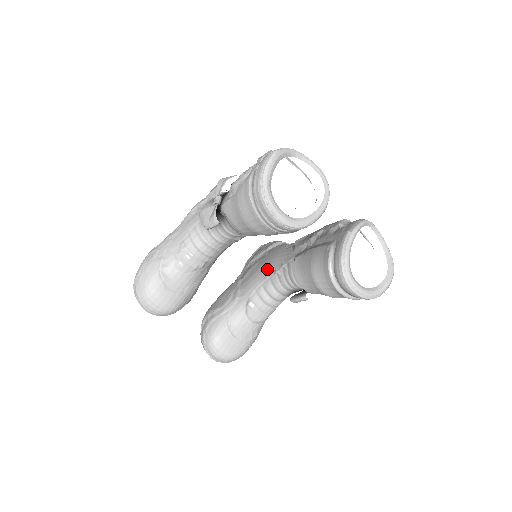
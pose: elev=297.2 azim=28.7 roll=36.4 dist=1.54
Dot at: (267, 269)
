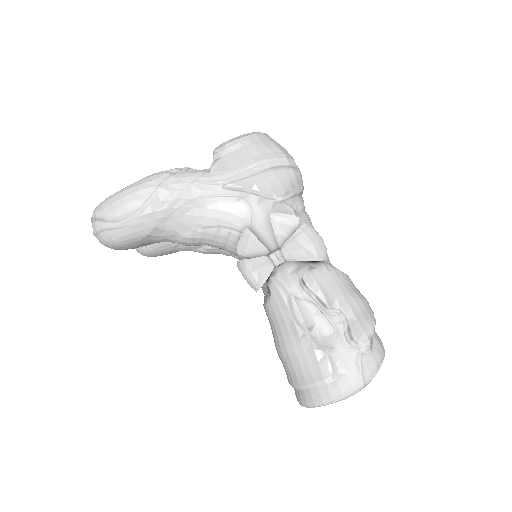
Dot at: occluded
